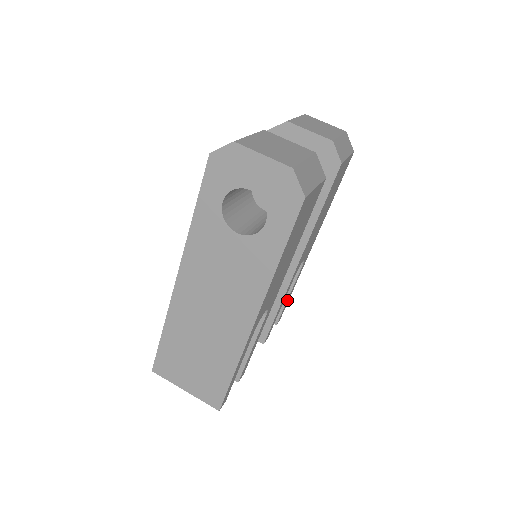
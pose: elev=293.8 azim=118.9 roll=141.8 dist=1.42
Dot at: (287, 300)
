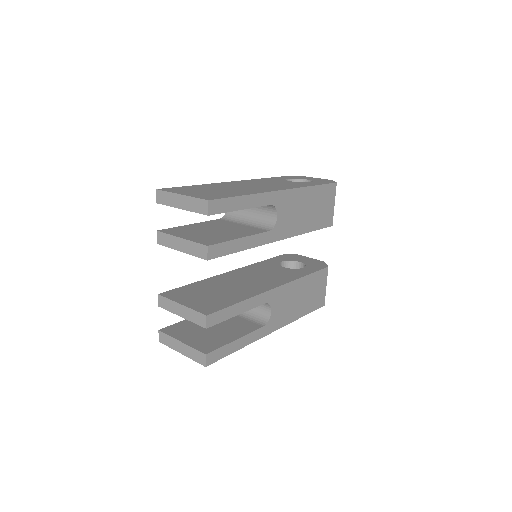
Dot at: (232, 343)
